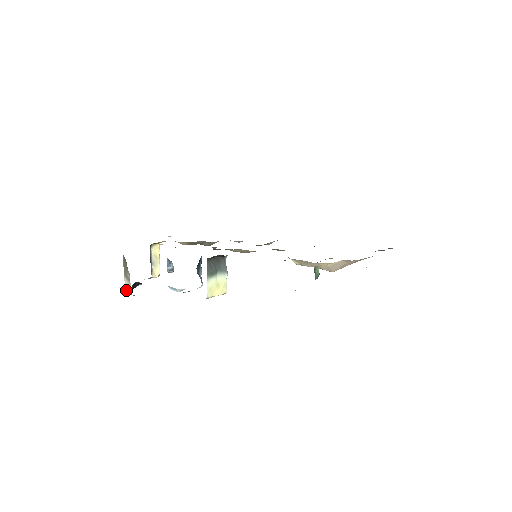
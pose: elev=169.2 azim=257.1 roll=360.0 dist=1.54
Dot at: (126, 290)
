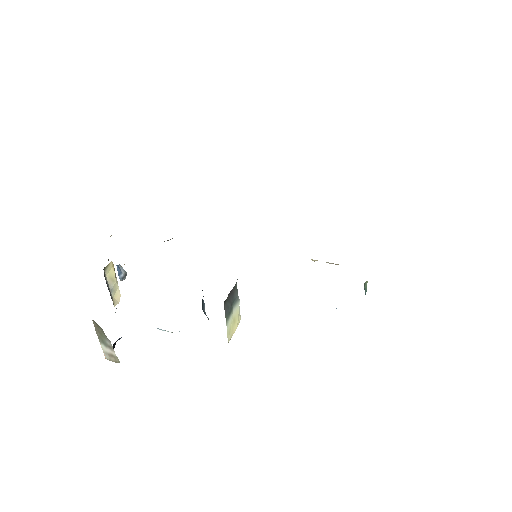
Dot at: (107, 358)
